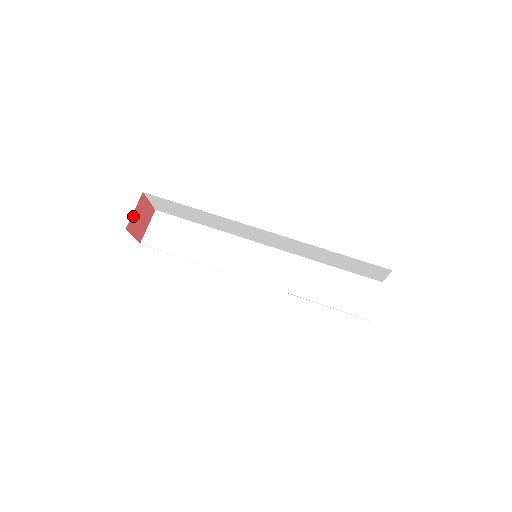
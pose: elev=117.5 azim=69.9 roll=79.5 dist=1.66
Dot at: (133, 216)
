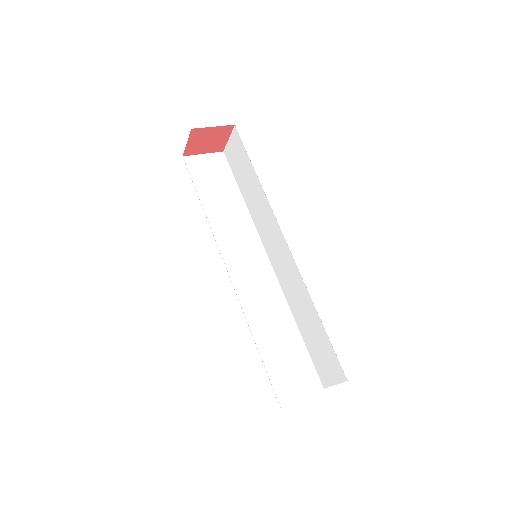
Dot at: (189, 146)
